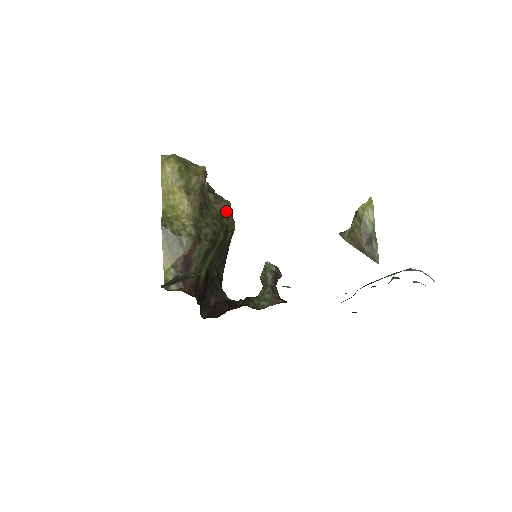
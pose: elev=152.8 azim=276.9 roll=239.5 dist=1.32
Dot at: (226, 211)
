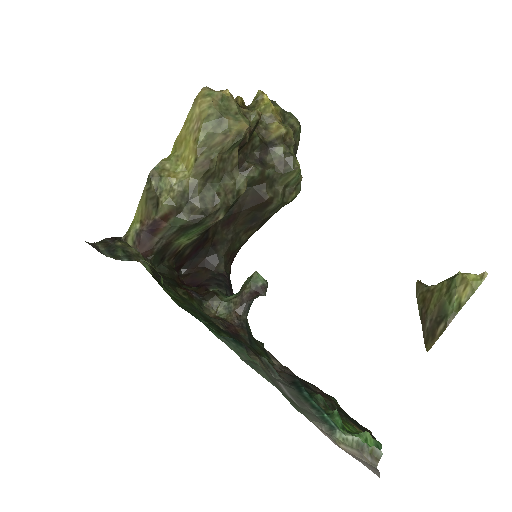
Dot at: (288, 176)
